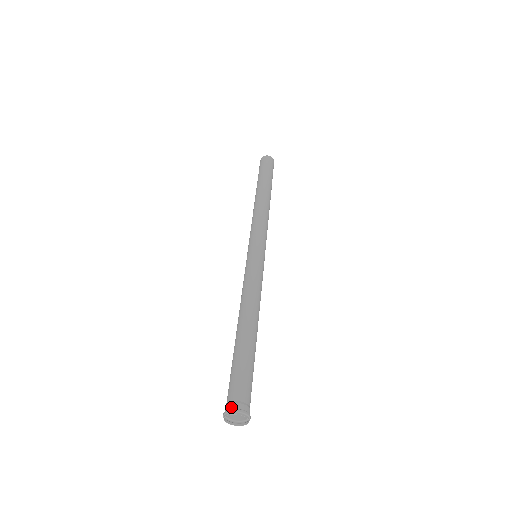
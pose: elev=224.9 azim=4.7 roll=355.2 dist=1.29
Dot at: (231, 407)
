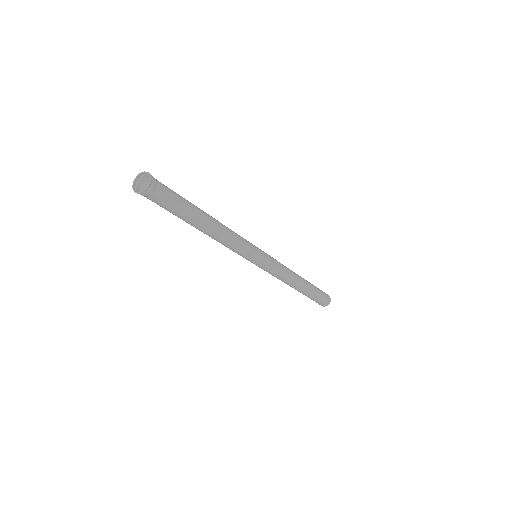
Dot at: (150, 174)
